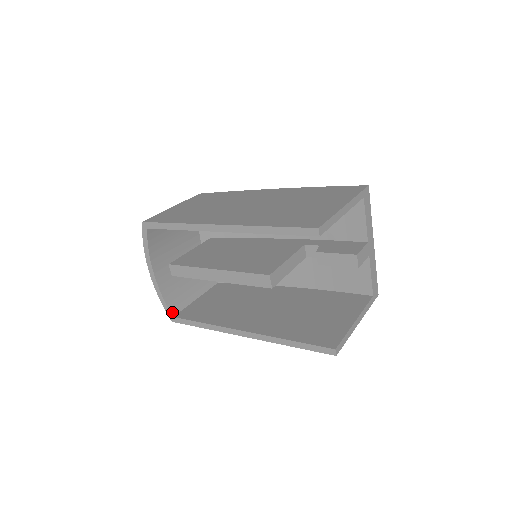
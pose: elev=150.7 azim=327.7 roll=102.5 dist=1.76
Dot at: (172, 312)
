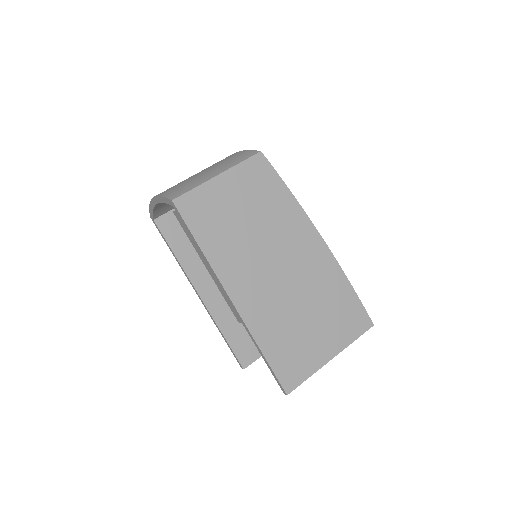
Dot at: (155, 217)
